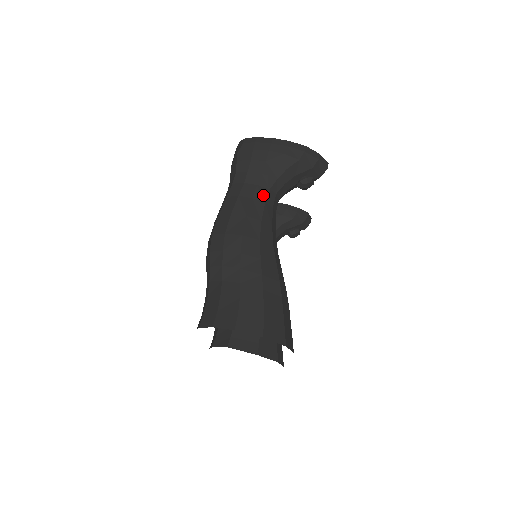
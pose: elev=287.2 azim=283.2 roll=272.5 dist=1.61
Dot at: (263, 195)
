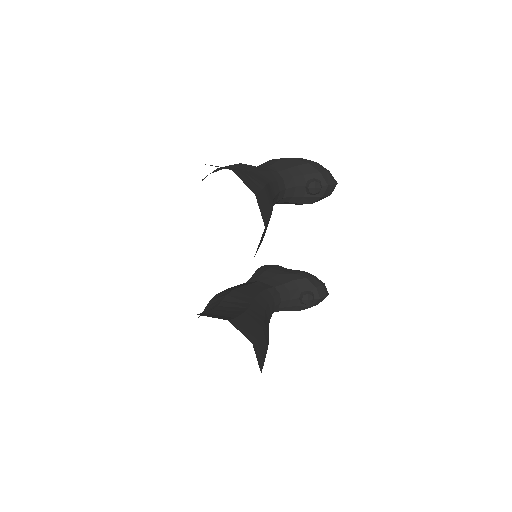
Dot at: (270, 170)
